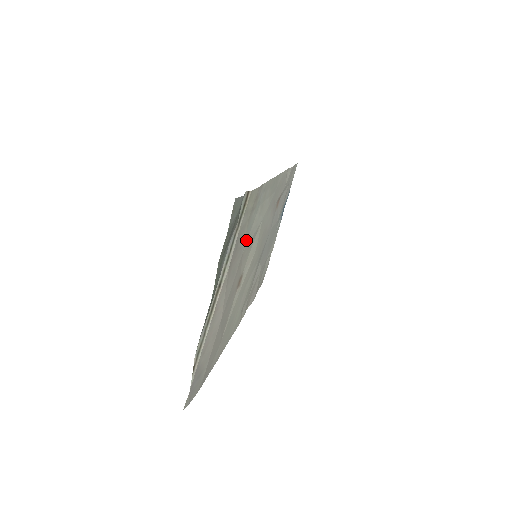
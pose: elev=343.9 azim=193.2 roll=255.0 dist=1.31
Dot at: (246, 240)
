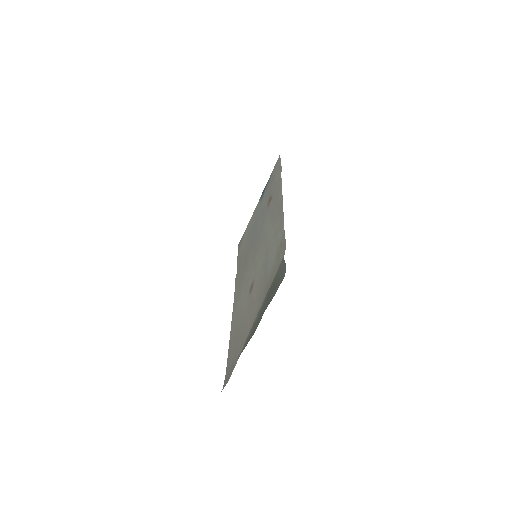
Dot at: (267, 270)
